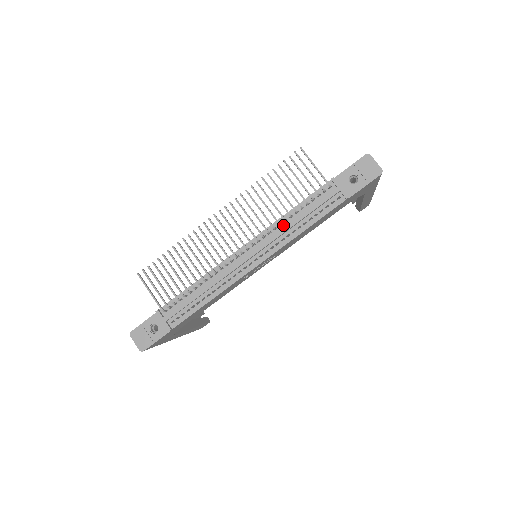
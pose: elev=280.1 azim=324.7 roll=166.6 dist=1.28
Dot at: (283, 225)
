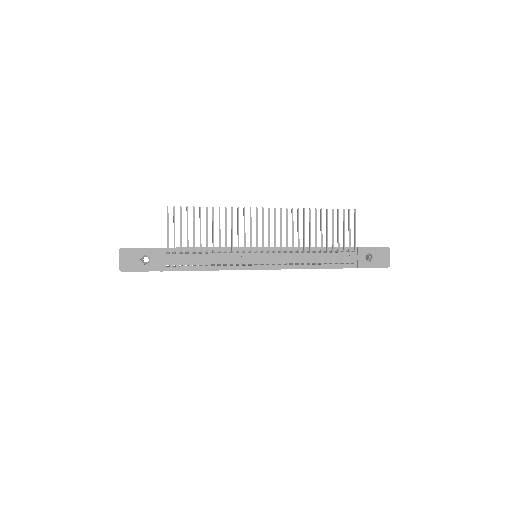
Dot at: (304, 254)
